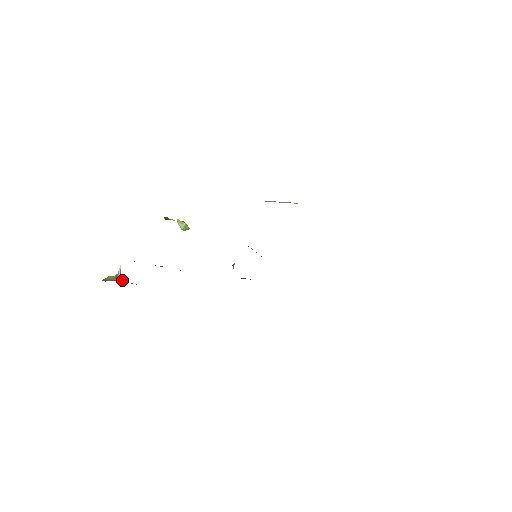
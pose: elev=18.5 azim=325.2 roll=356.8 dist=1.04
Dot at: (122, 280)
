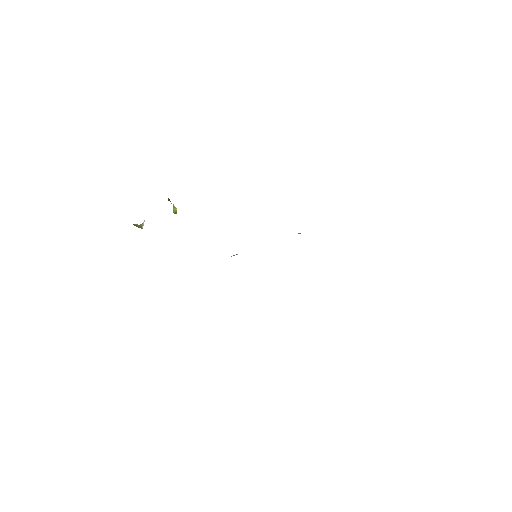
Dot at: occluded
